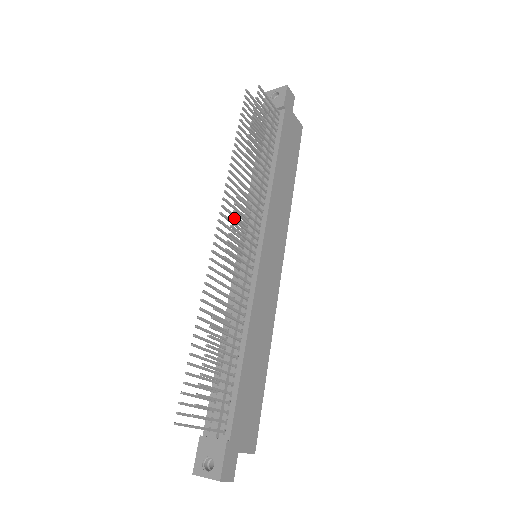
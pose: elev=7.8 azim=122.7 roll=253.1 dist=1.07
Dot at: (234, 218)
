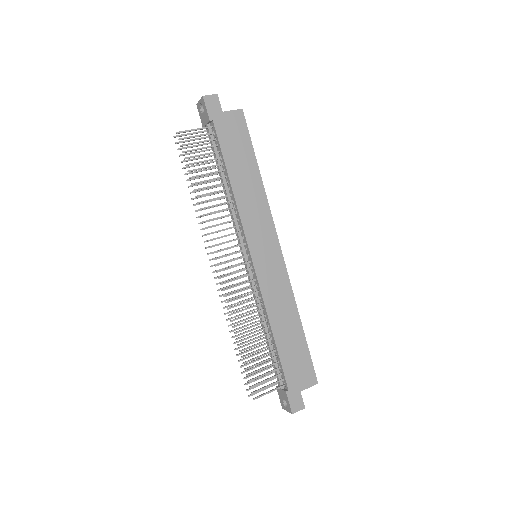
Dot at: (215, 258)
